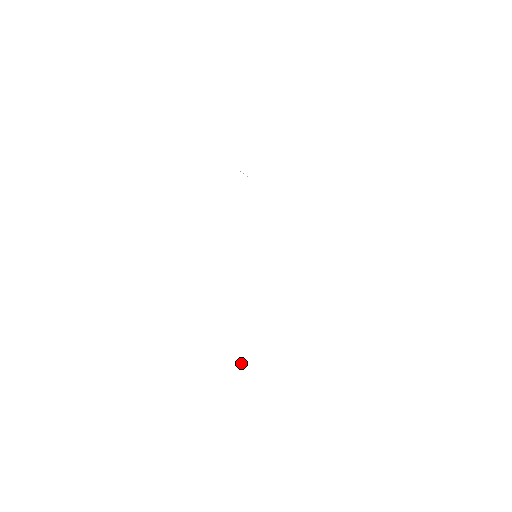
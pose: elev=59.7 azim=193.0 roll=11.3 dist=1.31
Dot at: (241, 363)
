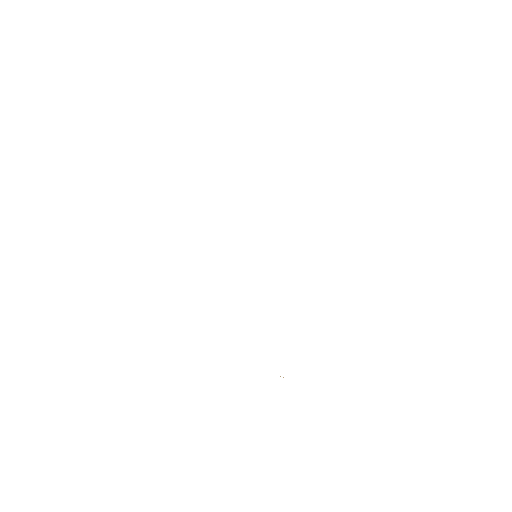
Dot at: occluded
